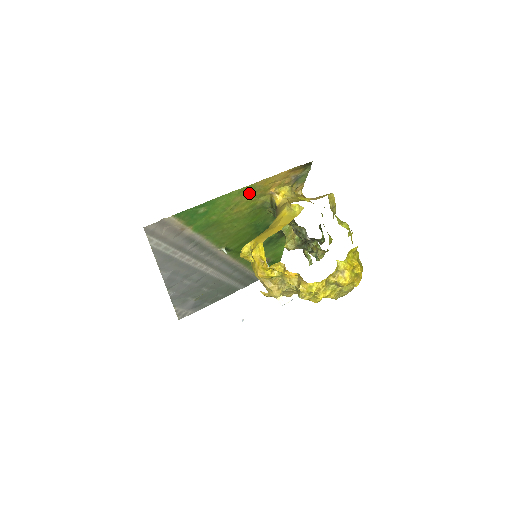
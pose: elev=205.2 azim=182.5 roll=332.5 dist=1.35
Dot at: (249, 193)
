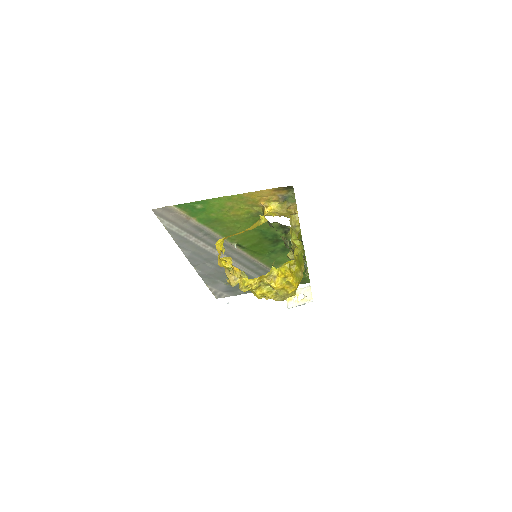
Dot at: (239, 201)
